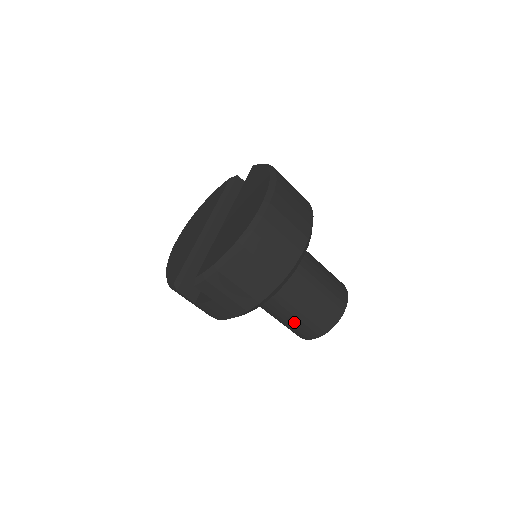
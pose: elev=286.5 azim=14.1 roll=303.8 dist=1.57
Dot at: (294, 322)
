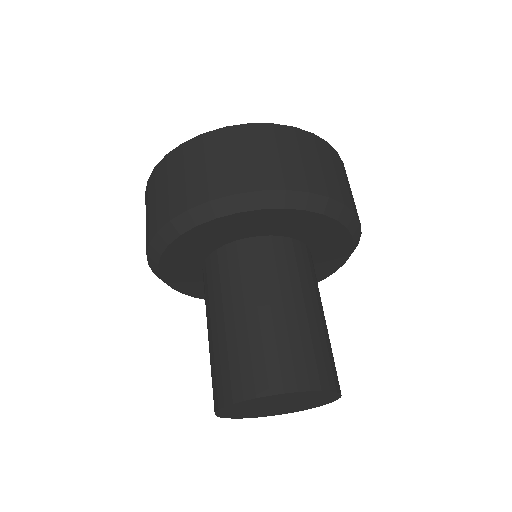
Dot at: (211, 354)
